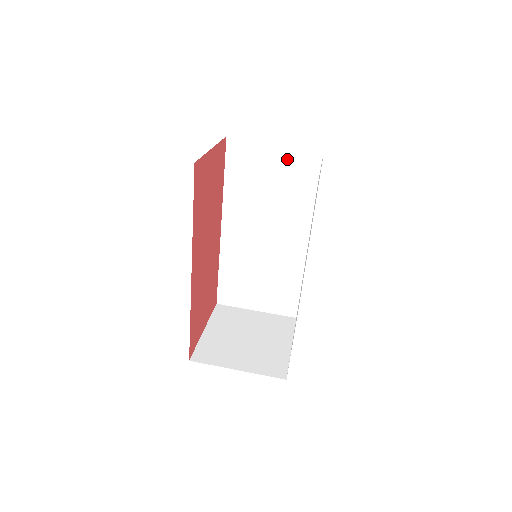
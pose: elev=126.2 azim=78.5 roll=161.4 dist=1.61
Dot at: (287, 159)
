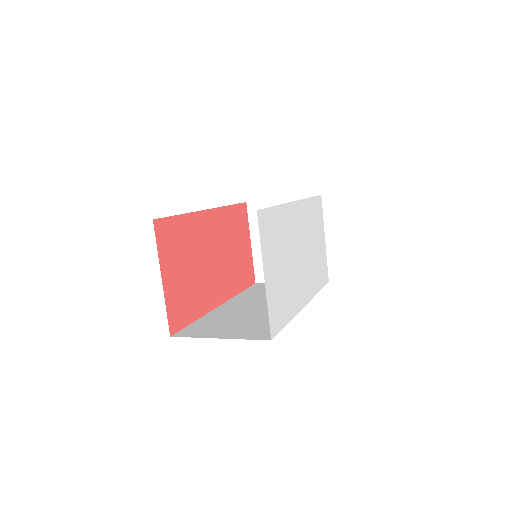
Dot at: occluded
